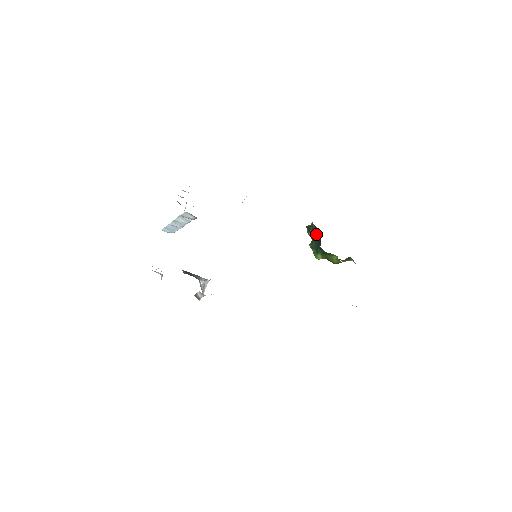
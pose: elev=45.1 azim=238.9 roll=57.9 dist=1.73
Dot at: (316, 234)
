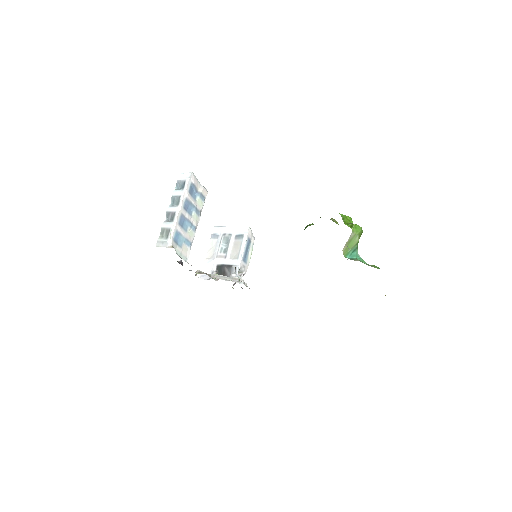
Dot at: occluded
